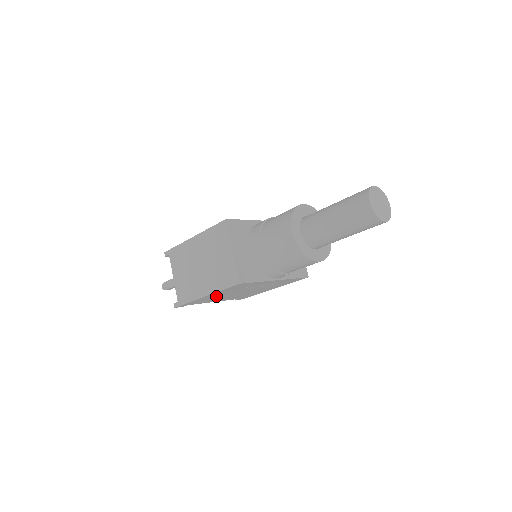
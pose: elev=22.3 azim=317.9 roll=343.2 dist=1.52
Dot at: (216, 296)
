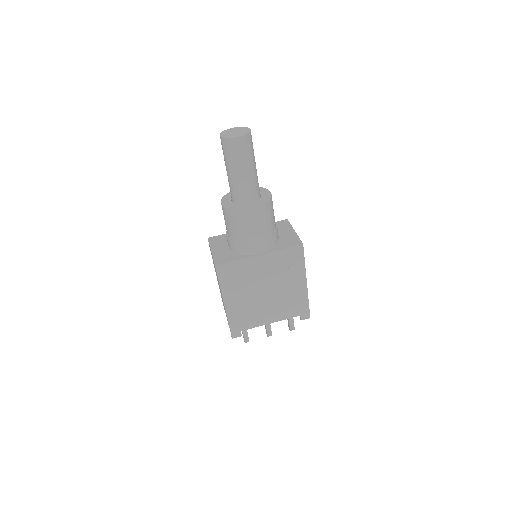
Dot at: (242, 304)
